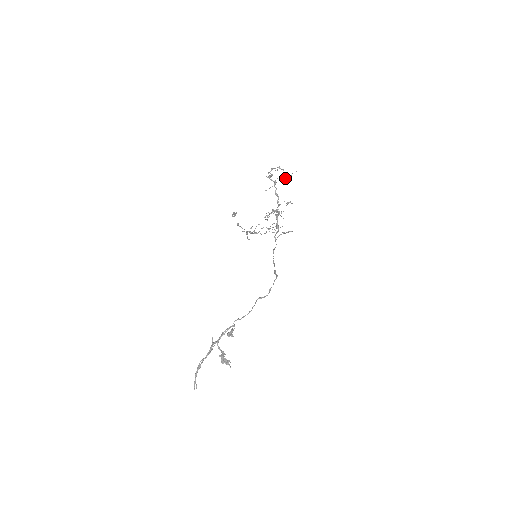
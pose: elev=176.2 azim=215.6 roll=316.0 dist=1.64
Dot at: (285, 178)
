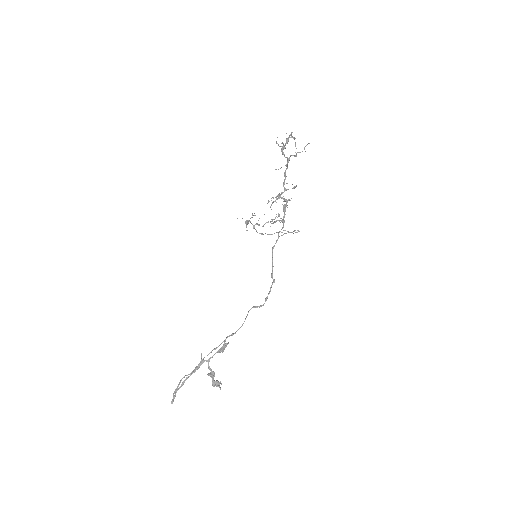
Dot at: occluded
